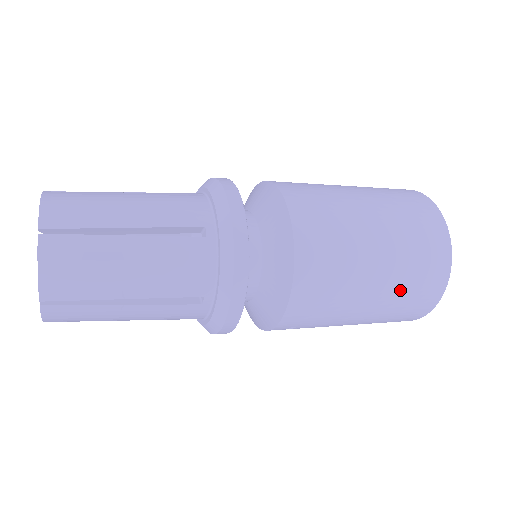
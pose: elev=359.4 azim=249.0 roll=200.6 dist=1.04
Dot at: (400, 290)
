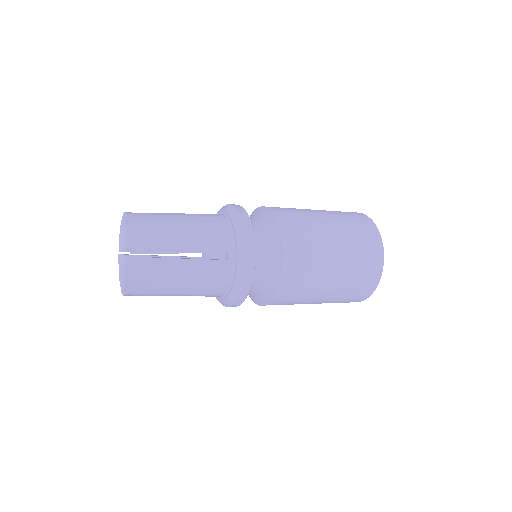
Dot at: (343, 294)
